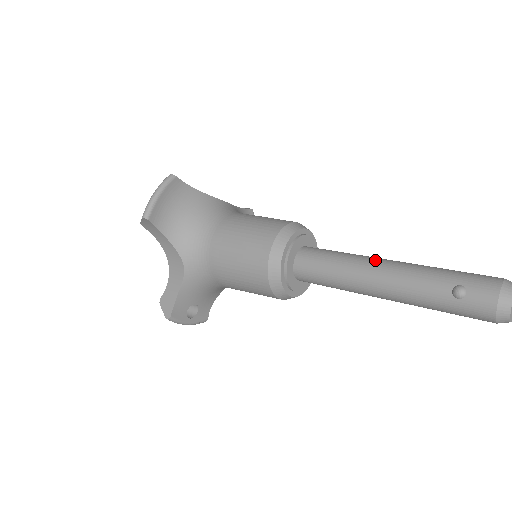
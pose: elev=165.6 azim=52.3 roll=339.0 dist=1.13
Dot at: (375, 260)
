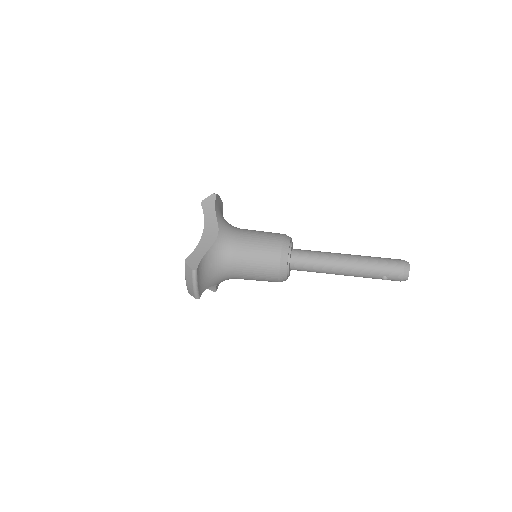
Dot at: (339, 265)
